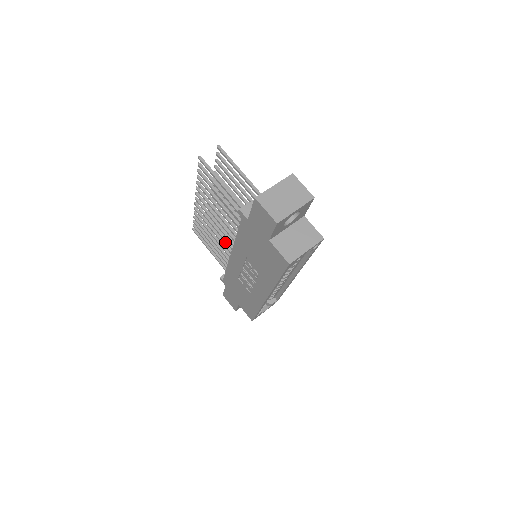
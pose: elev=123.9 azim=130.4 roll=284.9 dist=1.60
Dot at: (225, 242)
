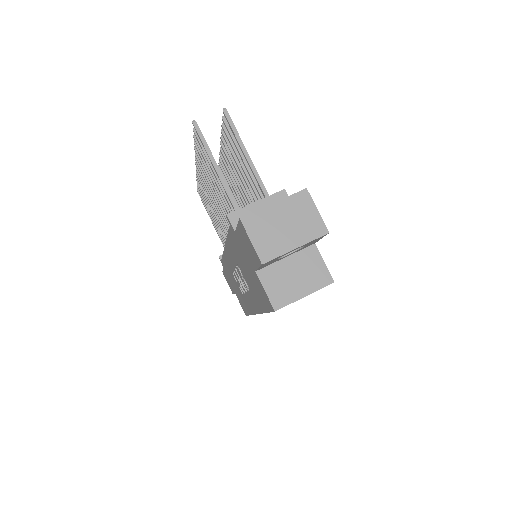
Dot at: occluded
